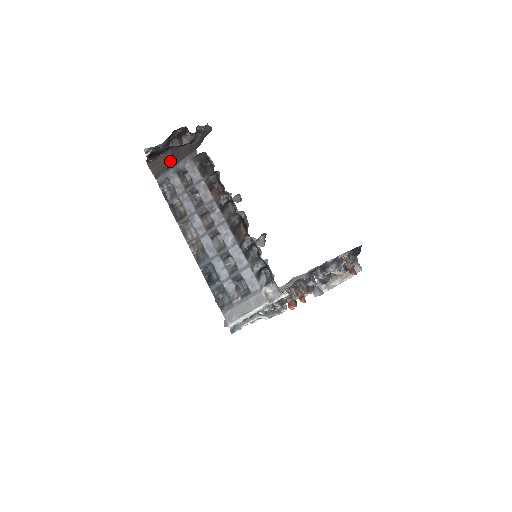
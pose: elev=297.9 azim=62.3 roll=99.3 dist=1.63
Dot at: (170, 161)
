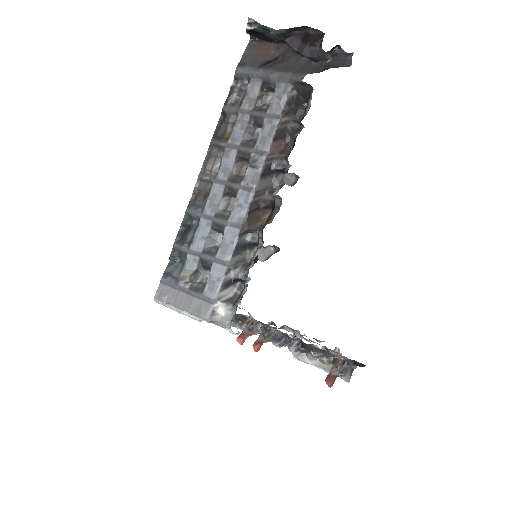
Dot at: (273, 59)
